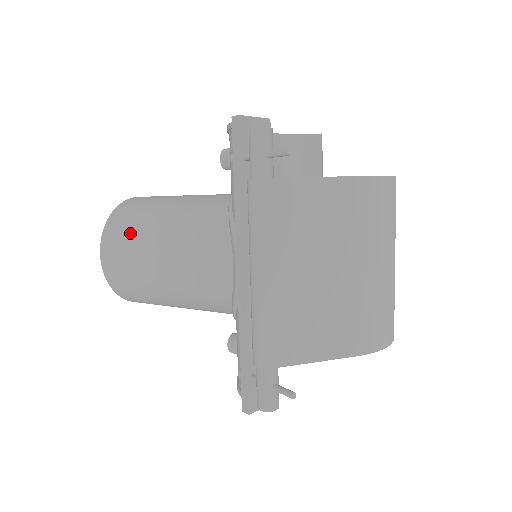
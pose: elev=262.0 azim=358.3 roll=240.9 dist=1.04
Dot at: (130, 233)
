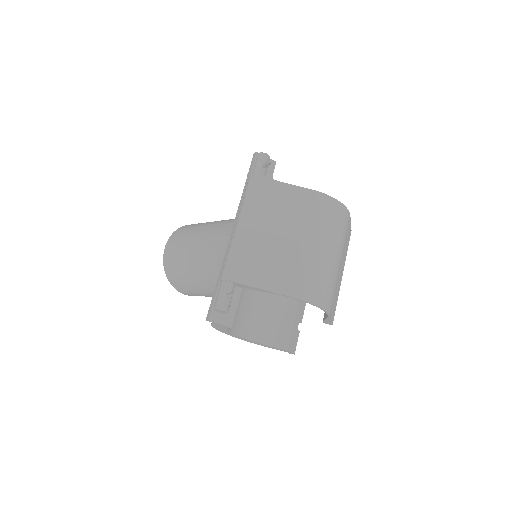
Dot at: (187, 232)
